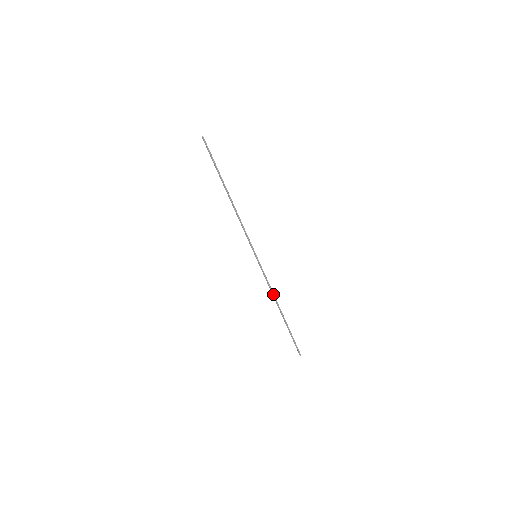
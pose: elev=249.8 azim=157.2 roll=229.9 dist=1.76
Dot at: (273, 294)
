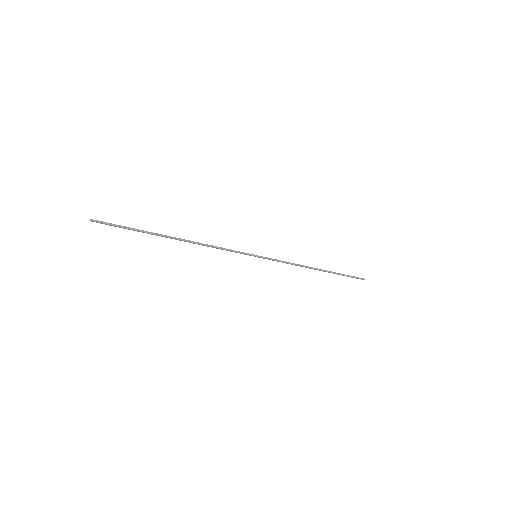
Dot at: (300, 266)
